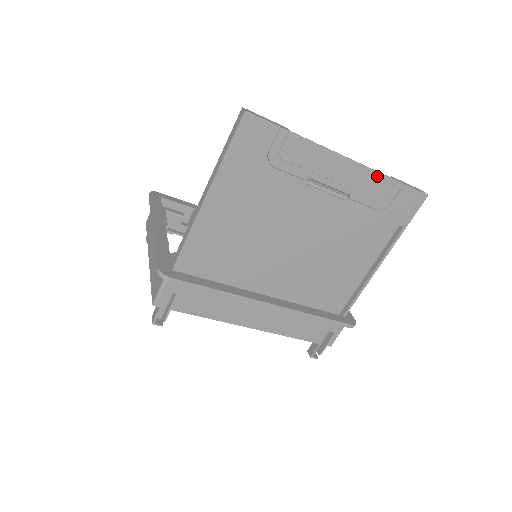
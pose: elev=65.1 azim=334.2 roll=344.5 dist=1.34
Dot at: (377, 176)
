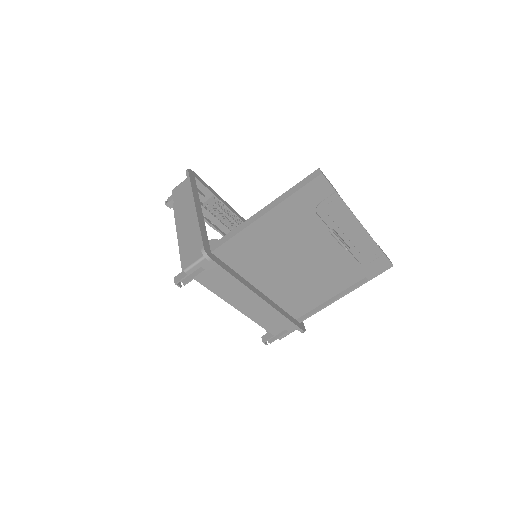
Dot at: (372, 243)
